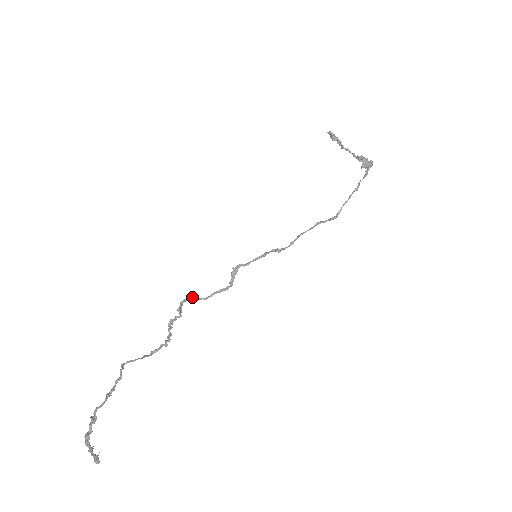
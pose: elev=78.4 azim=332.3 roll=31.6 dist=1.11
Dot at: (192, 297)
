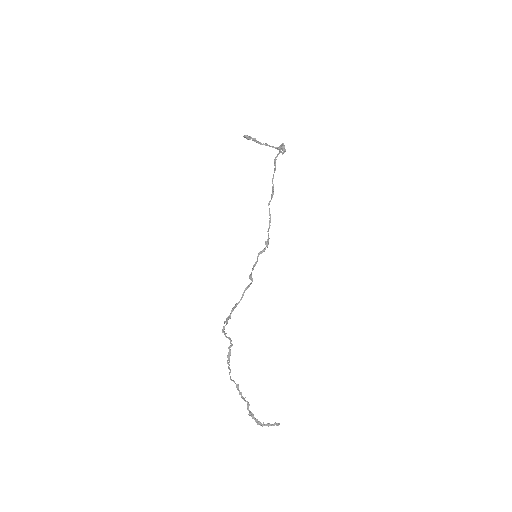
Dot at: (233, 310)
